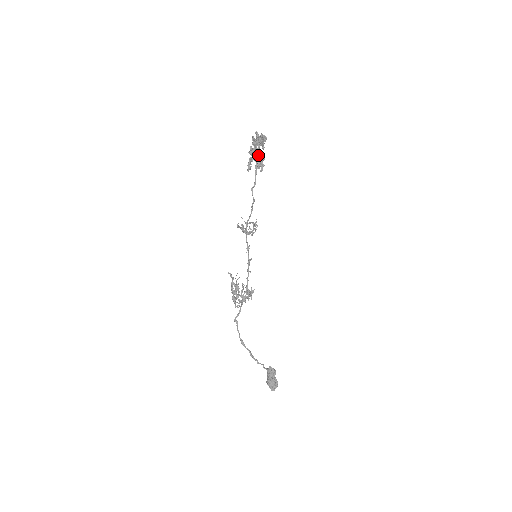
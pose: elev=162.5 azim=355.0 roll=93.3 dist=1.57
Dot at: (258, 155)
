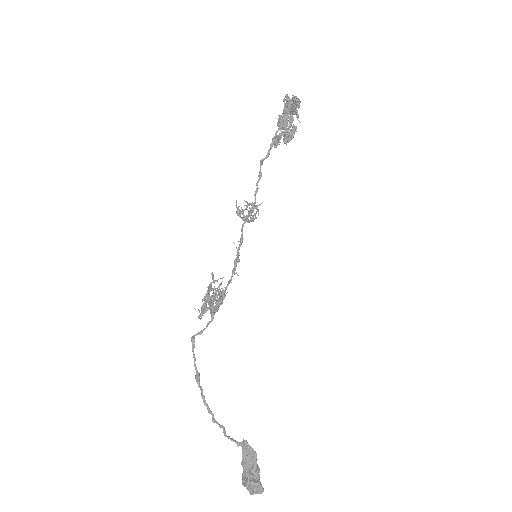
Dot at: (282, 121)
